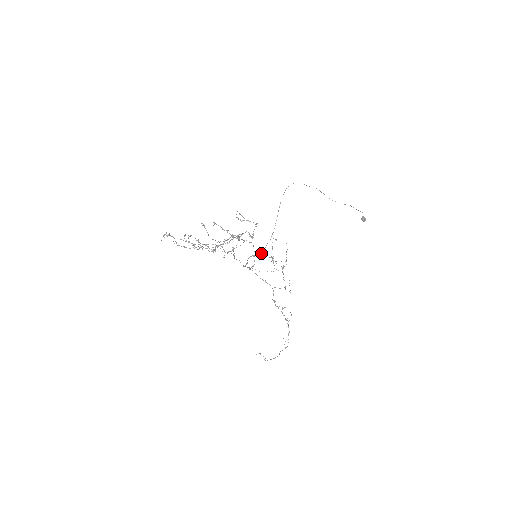
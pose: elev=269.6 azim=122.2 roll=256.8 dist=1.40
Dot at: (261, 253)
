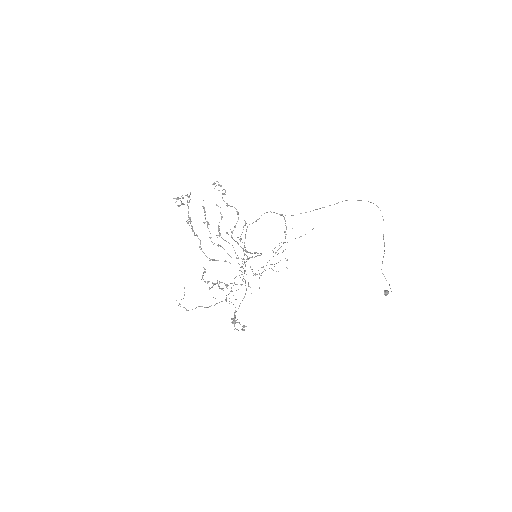
Dot at: occluded
